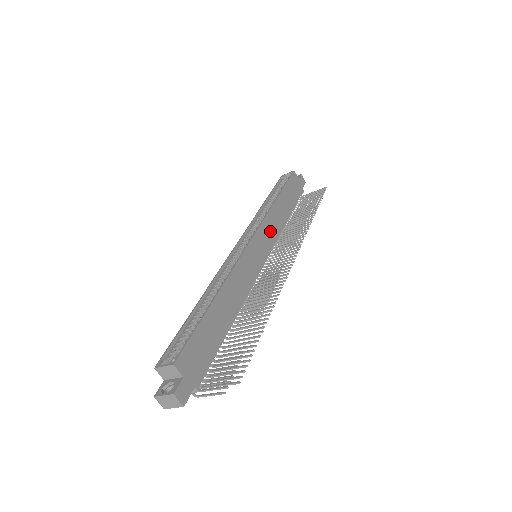
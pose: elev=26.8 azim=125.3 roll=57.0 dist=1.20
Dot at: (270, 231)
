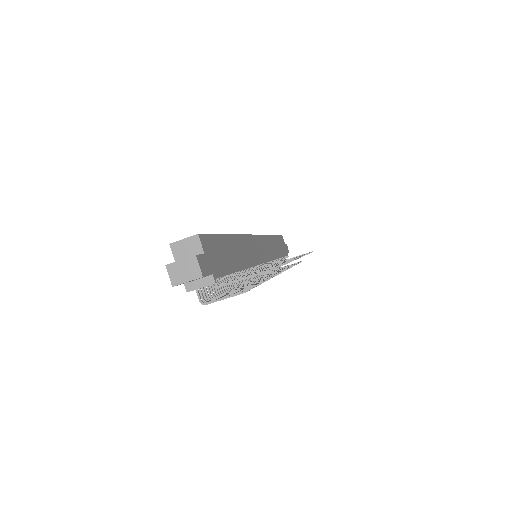
Dot at: (268, 248)
